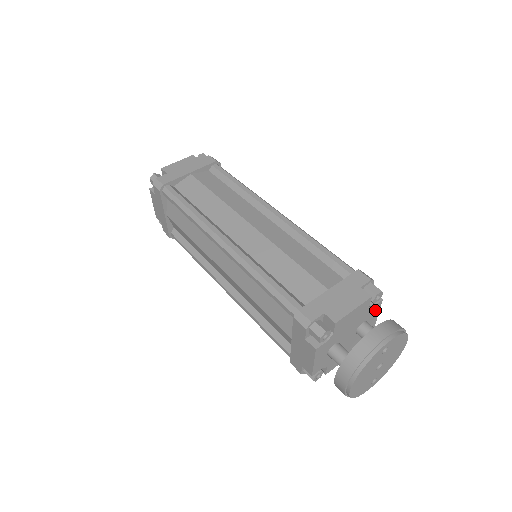
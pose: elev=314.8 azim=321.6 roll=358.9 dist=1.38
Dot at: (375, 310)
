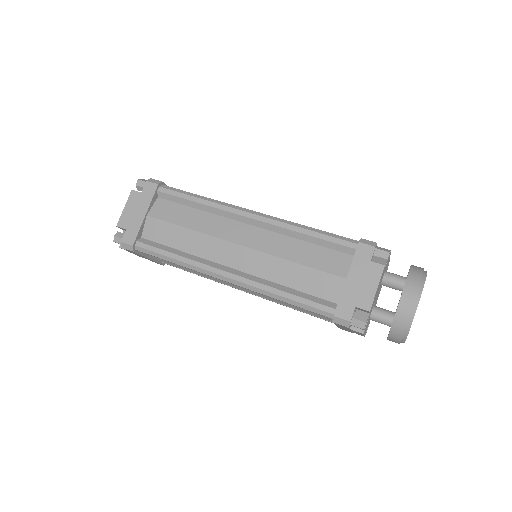
Dot at: (388, 260)
